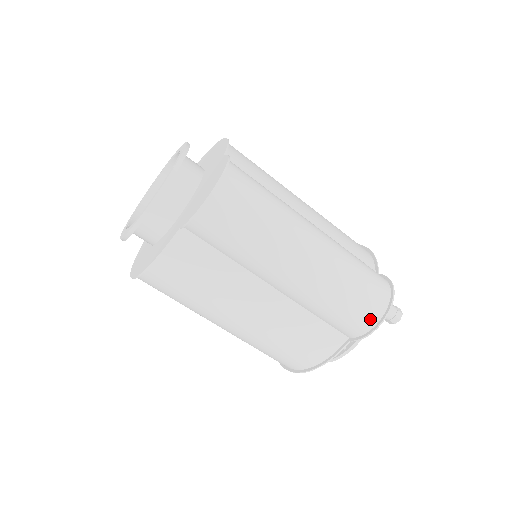
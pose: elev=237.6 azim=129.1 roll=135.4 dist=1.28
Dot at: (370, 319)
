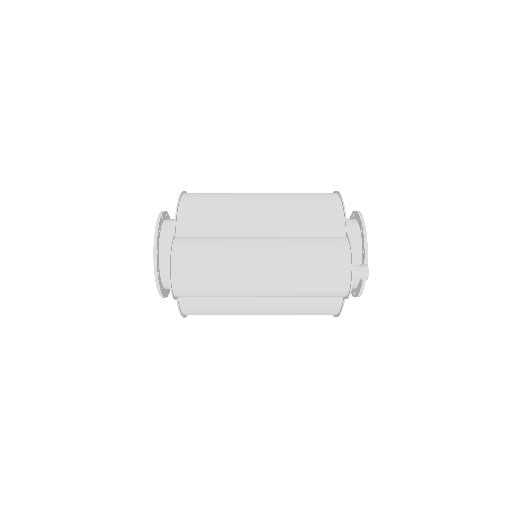
Dot at: (341, 288)
